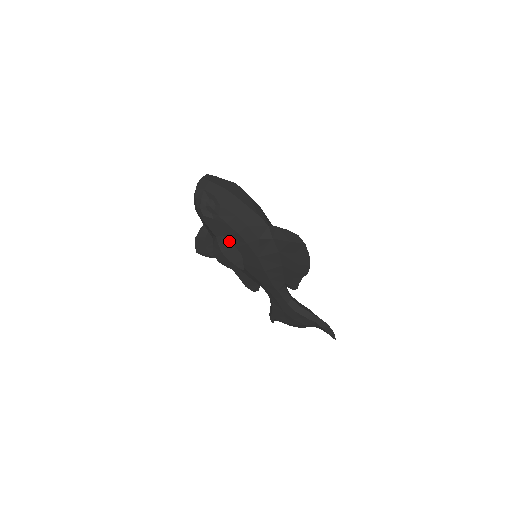
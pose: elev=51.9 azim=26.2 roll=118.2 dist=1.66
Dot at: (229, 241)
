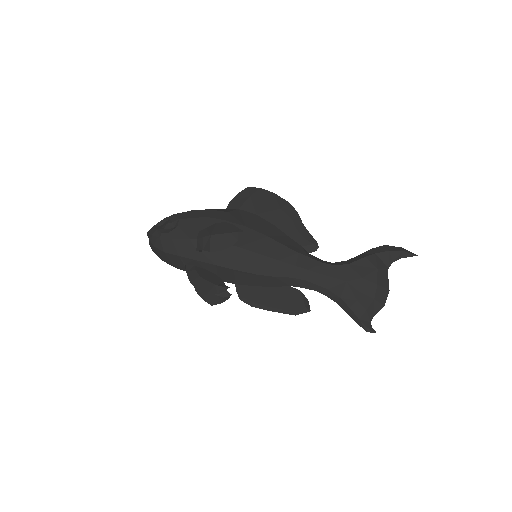
Dot at: occluded
